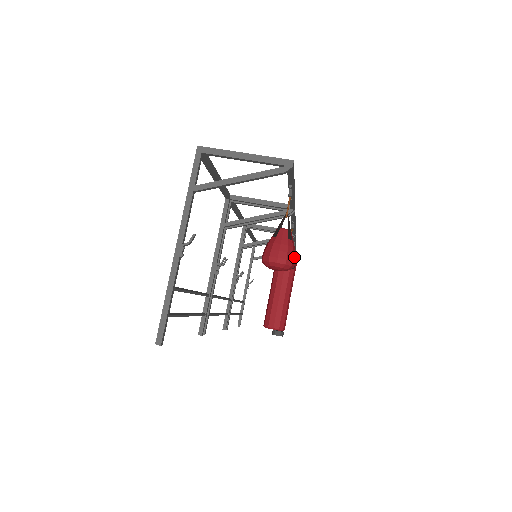
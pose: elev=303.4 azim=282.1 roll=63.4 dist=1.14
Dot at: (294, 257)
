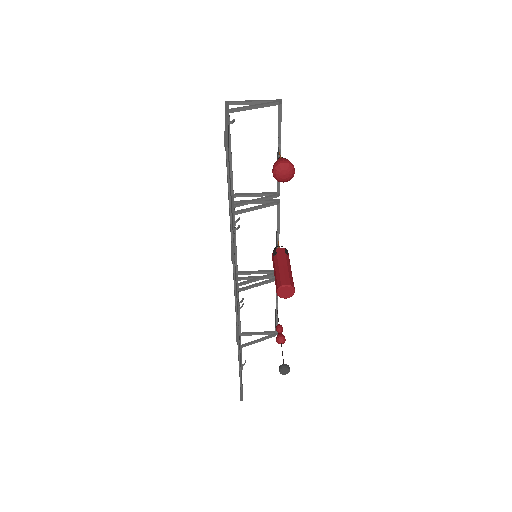
Dot at: (293, 167)
